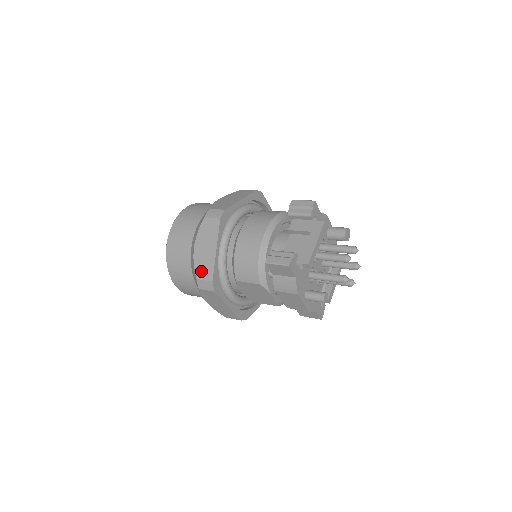
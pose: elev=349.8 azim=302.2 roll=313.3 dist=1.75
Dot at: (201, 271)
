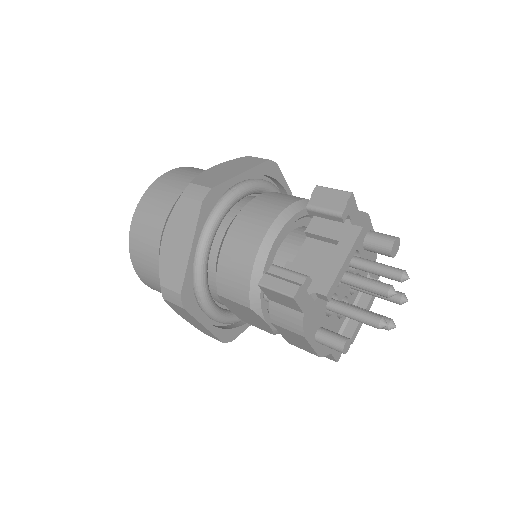
Dot at: (167, 275)
